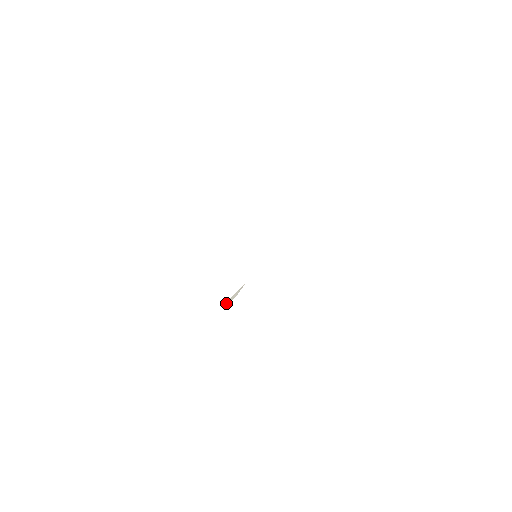
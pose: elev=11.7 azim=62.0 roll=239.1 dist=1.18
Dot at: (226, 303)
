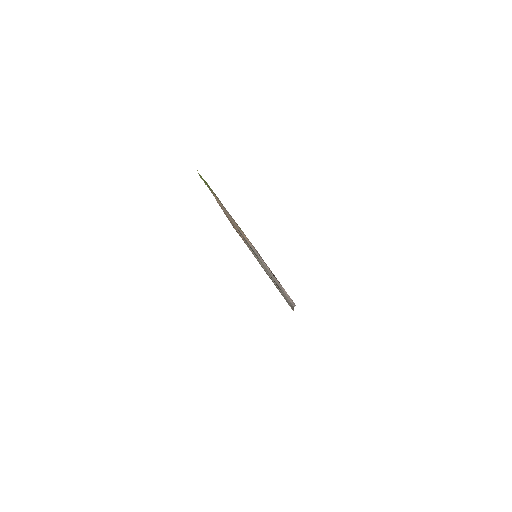
Dot at: occluded
